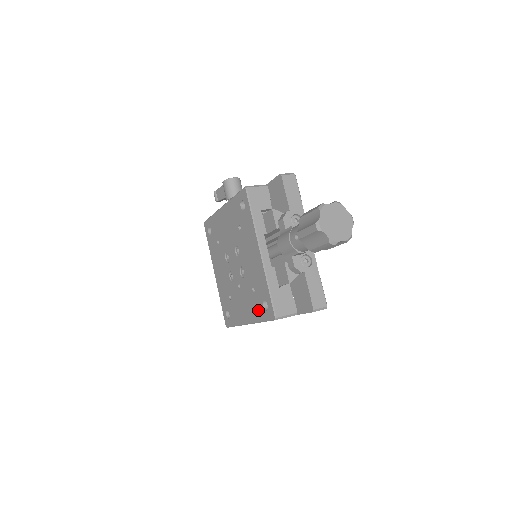
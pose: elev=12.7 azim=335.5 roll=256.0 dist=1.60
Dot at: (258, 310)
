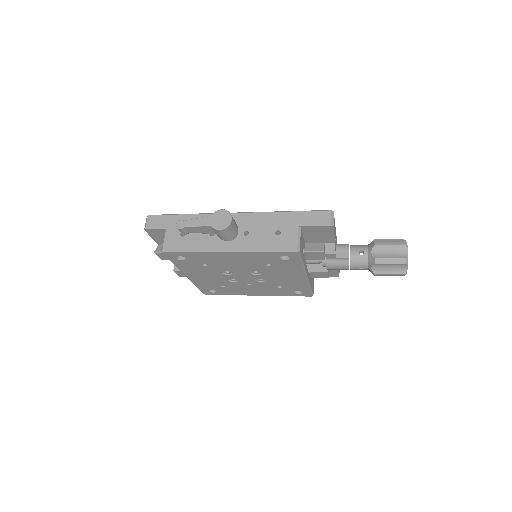
Dot at: (284, 293)
